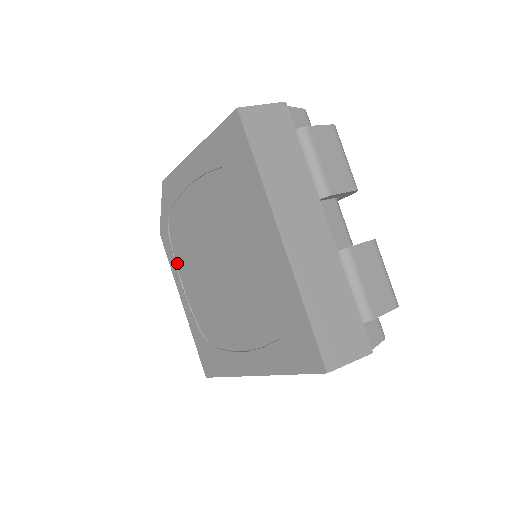
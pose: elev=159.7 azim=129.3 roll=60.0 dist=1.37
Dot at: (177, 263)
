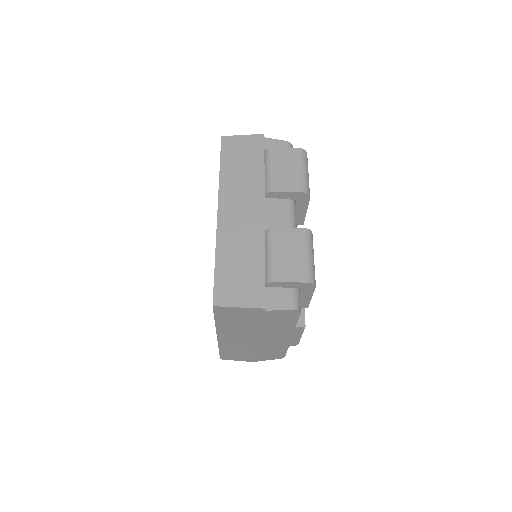
Dot at: occluded
